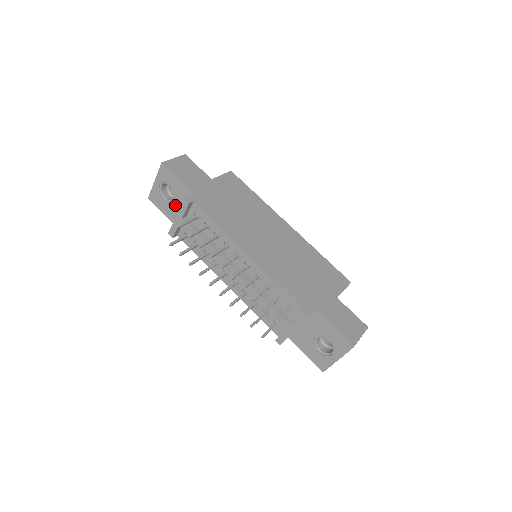
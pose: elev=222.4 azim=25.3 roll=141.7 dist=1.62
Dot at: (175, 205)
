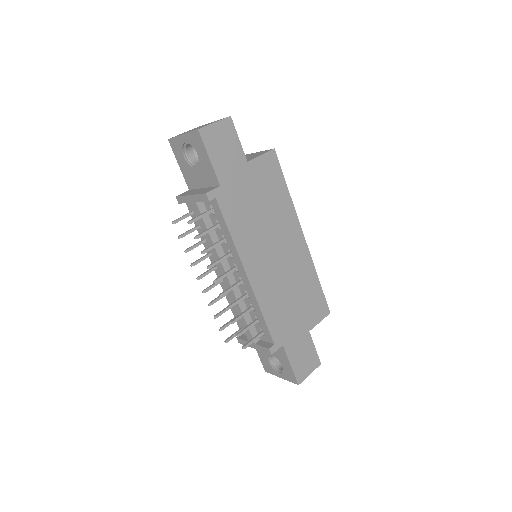
Dot at: (195, 173)
